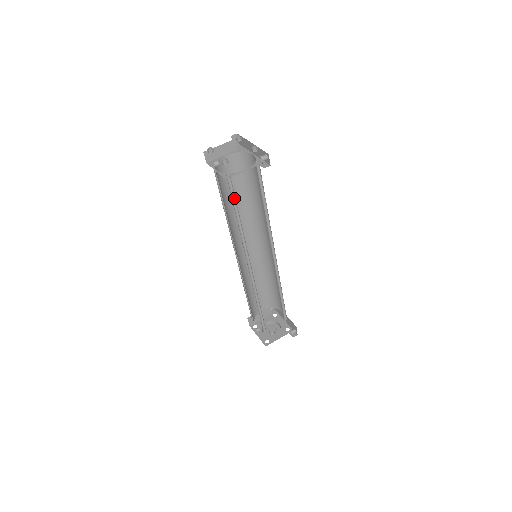
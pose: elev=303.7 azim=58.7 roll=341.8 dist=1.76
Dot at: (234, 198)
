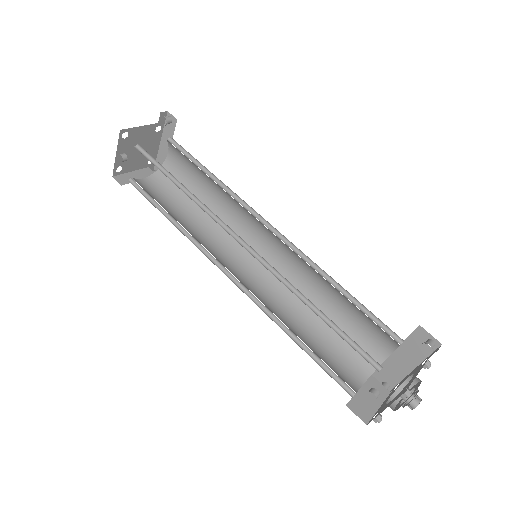
Dot at: (159, 167)
